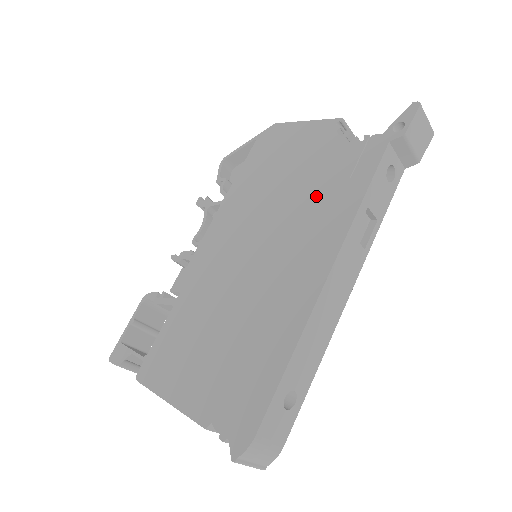
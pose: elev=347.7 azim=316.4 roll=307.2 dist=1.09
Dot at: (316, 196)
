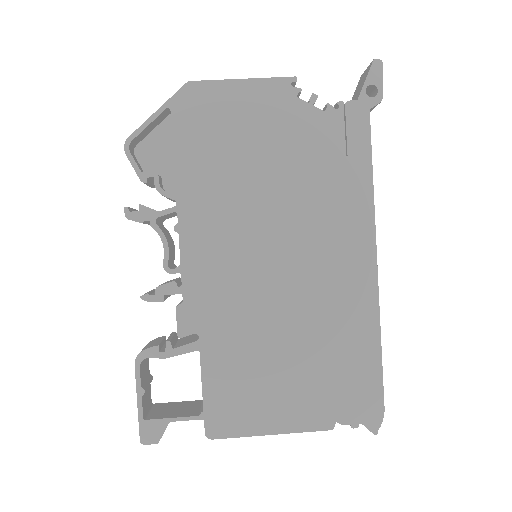
Dot at: (318, 182)
